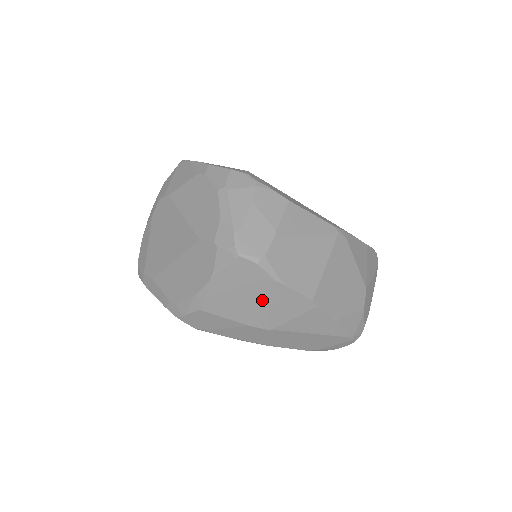
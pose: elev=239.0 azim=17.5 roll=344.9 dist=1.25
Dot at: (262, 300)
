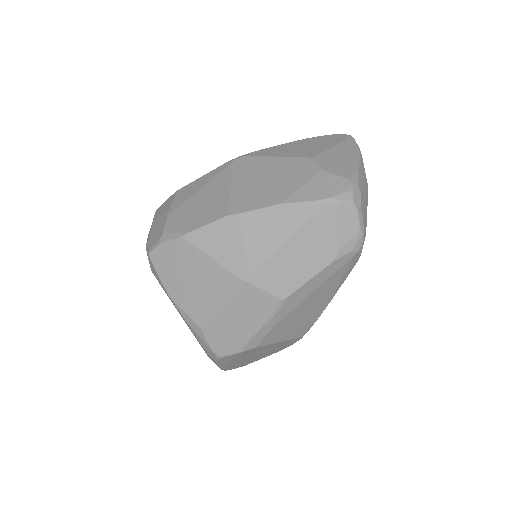
Dot at: (203, 263)
